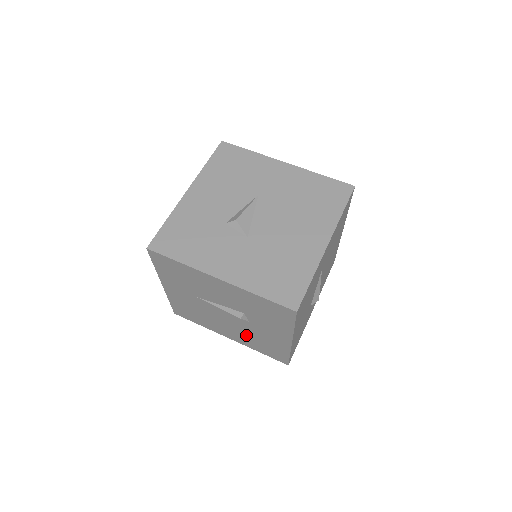
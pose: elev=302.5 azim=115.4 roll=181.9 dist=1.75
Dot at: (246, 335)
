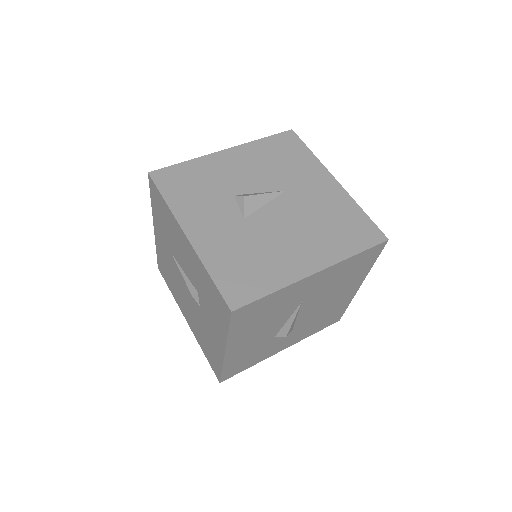
Dot at: (197, 323)
